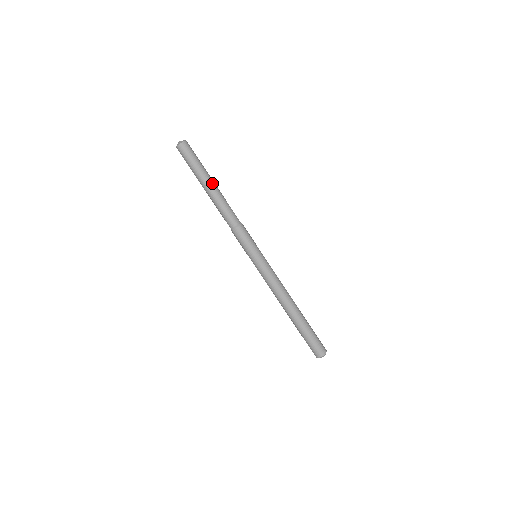
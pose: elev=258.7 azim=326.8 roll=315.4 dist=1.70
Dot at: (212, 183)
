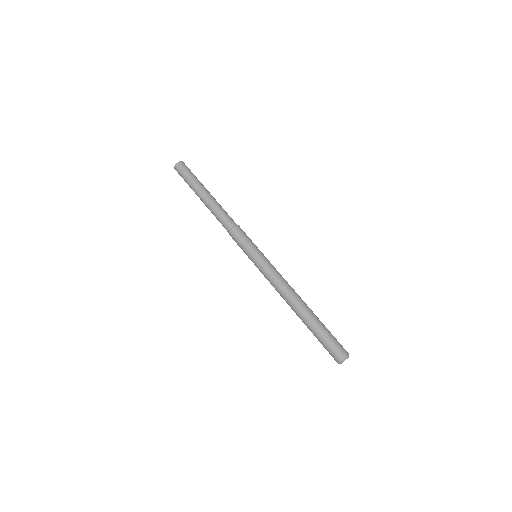
Dot at: (207, 192)
